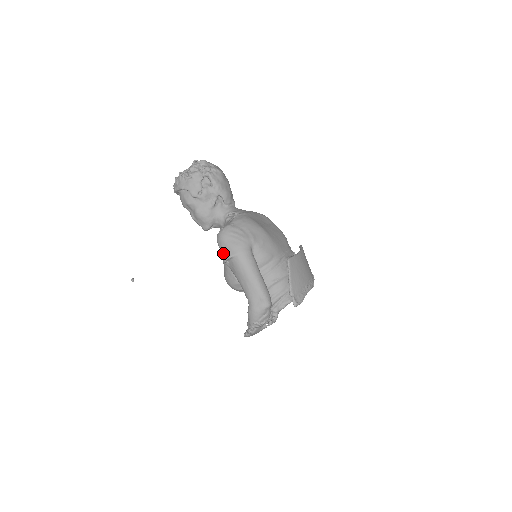
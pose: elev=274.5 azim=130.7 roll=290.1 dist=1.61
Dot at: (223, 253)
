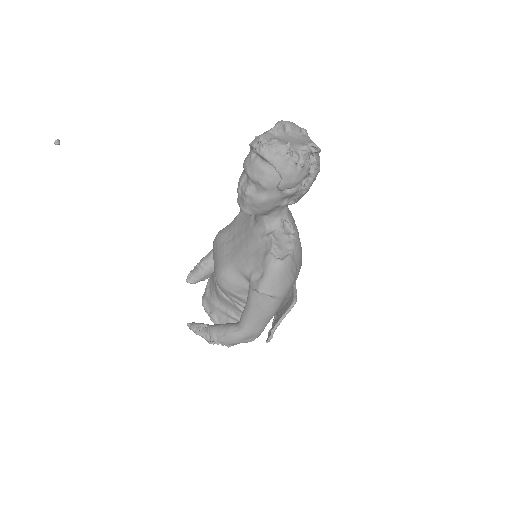
Dot at: (266, 285)
